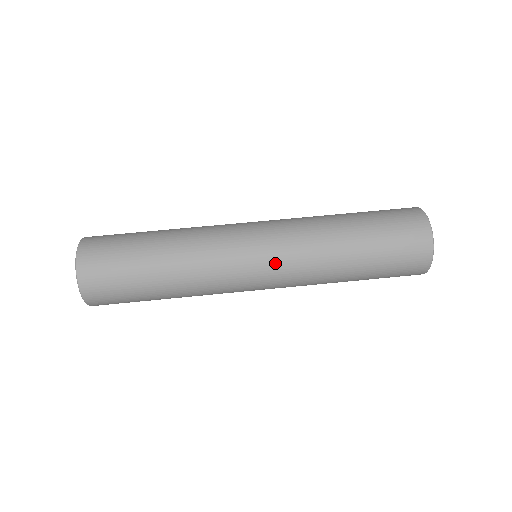
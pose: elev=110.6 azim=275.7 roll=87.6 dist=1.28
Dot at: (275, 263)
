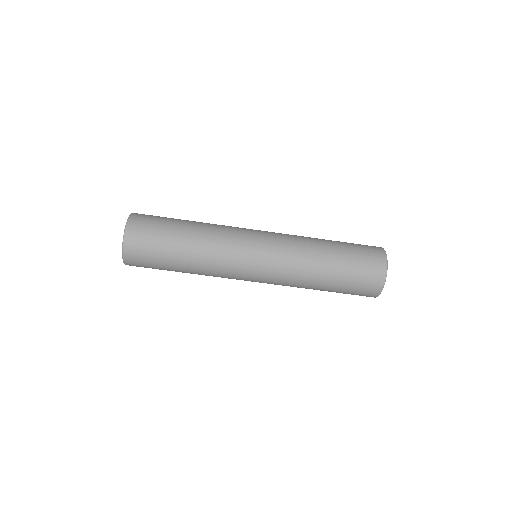
Dot at: occluded
